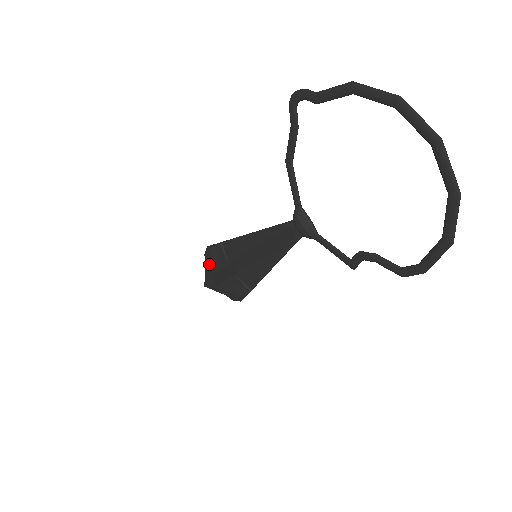
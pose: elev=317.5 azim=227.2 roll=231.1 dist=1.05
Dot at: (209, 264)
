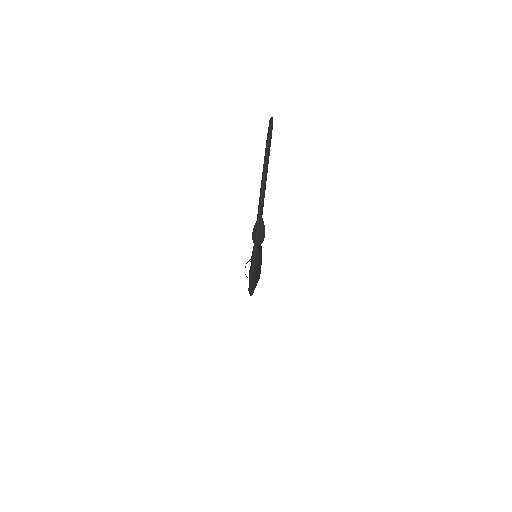
Dot at: occluded
